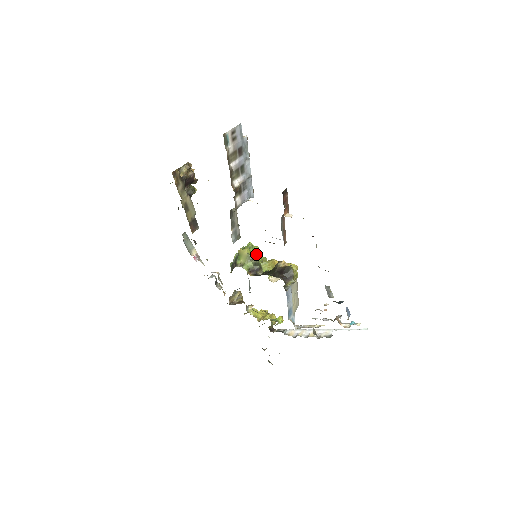
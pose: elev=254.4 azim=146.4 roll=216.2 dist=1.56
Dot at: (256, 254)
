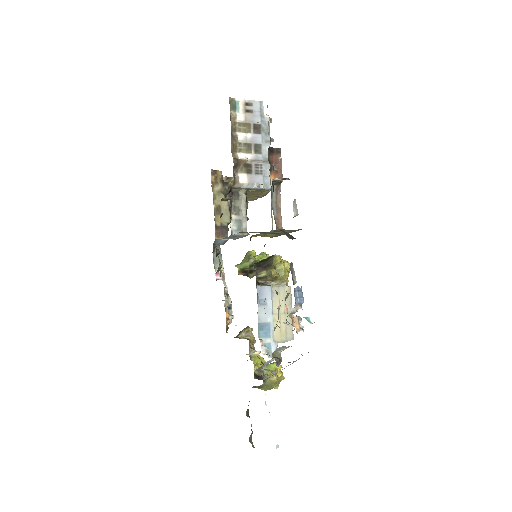
Dot at: occluded
